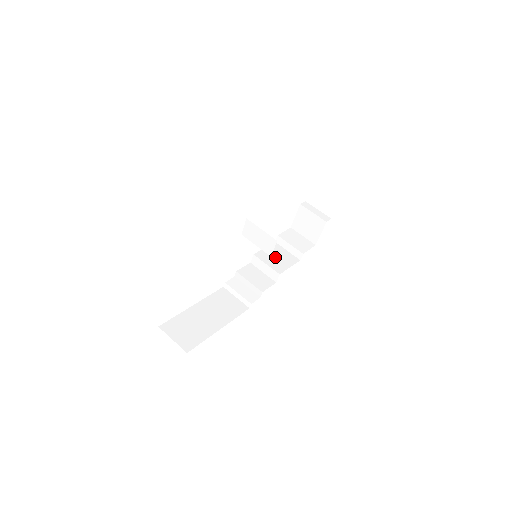
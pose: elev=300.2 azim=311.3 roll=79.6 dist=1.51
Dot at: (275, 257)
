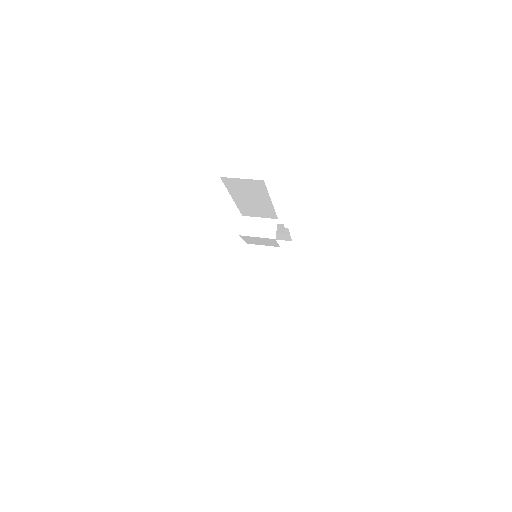
Dot at: occluded
